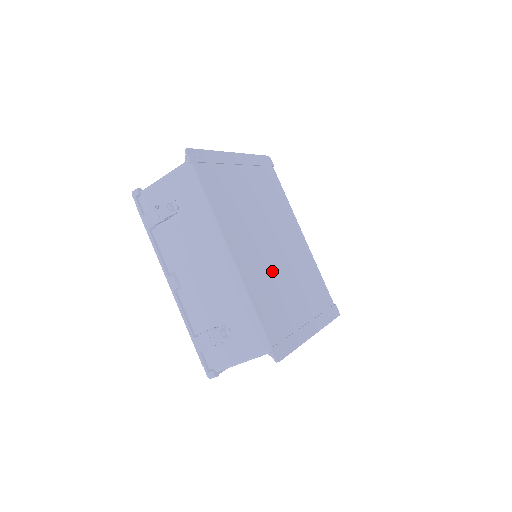
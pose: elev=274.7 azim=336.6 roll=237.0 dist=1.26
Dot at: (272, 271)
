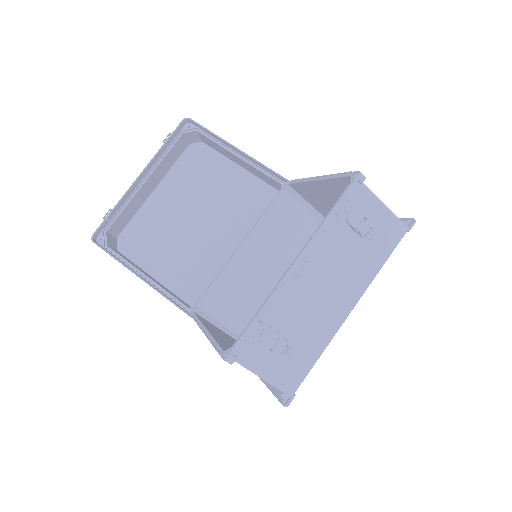
Dot at: occluded
